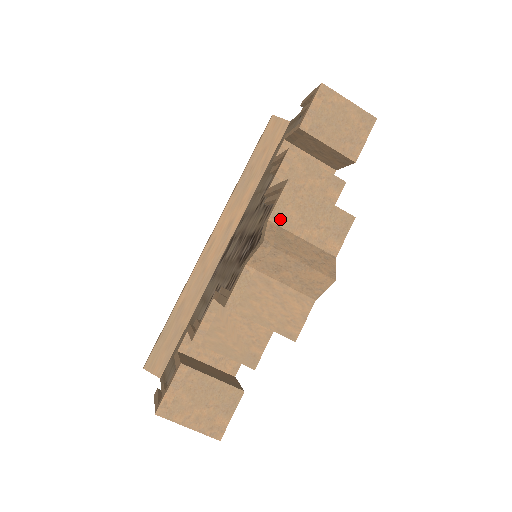
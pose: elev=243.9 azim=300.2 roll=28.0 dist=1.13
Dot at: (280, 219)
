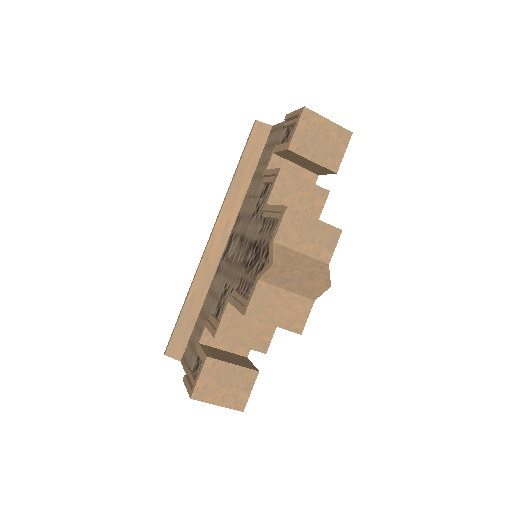
Dot at: (283, 240)
